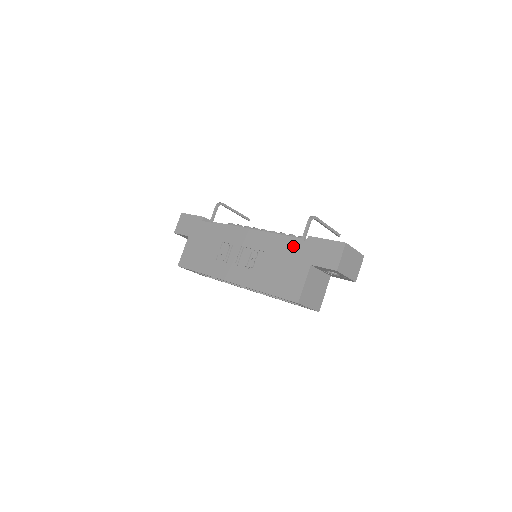
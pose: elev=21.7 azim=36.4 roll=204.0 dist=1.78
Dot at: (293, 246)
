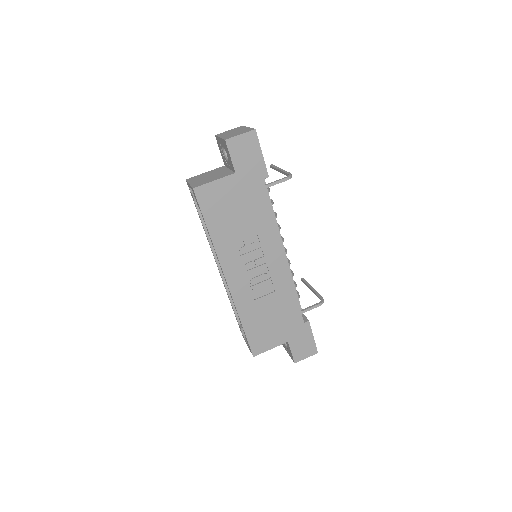
Dot at: (295, 315)
